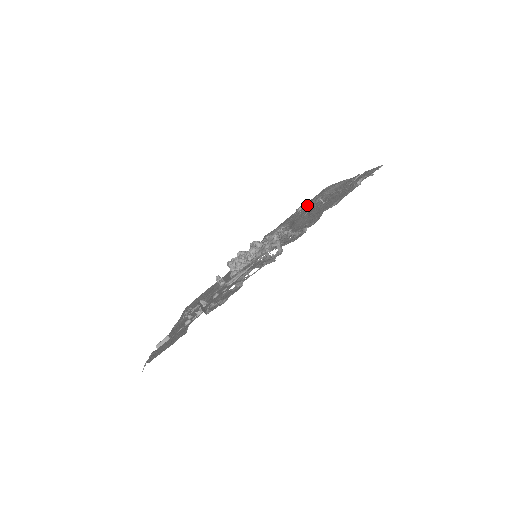
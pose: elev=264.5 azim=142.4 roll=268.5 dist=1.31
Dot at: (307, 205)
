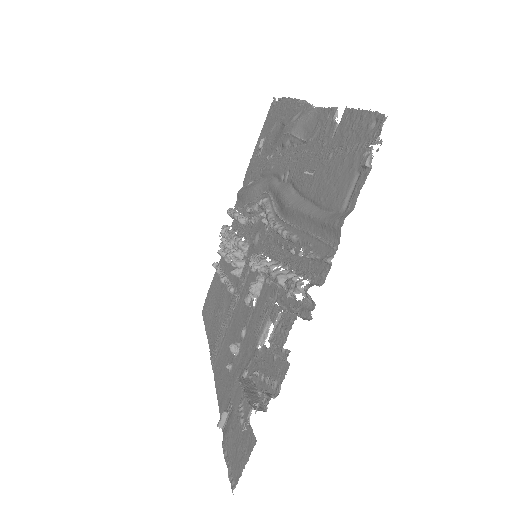
Dot at: (272, 148)
